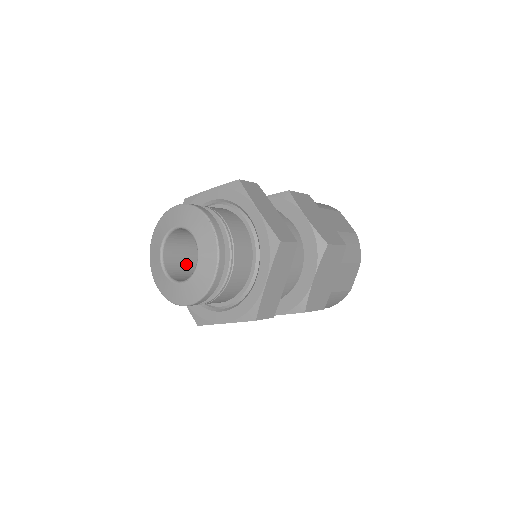
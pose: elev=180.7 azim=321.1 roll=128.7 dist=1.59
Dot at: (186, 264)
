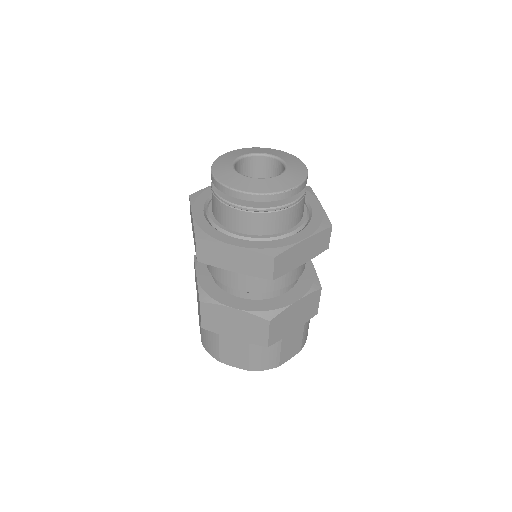
Dot at: occluded
